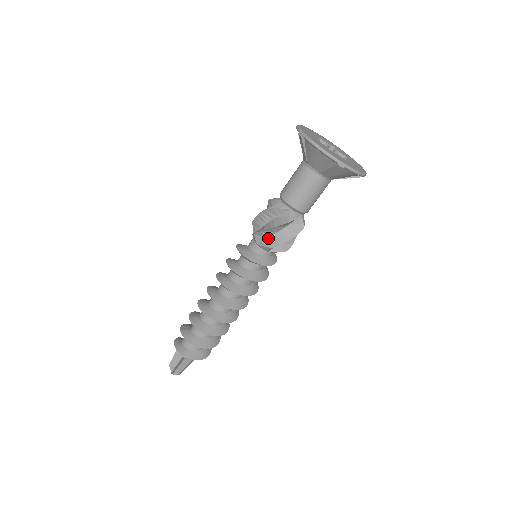
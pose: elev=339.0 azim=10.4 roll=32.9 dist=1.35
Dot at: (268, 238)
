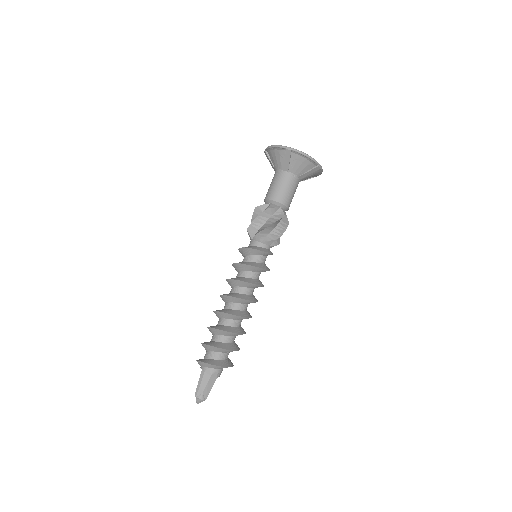
Dot at: (258, 230)
